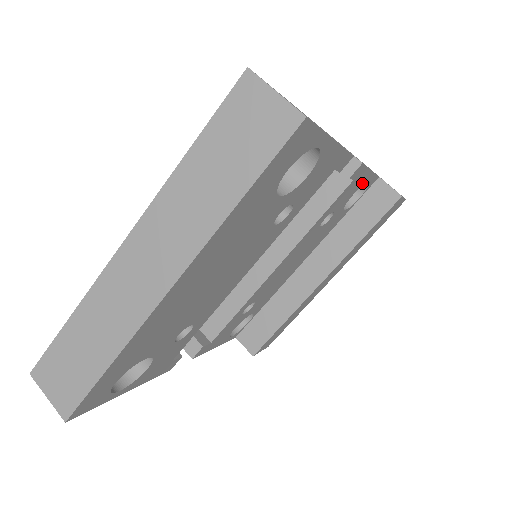
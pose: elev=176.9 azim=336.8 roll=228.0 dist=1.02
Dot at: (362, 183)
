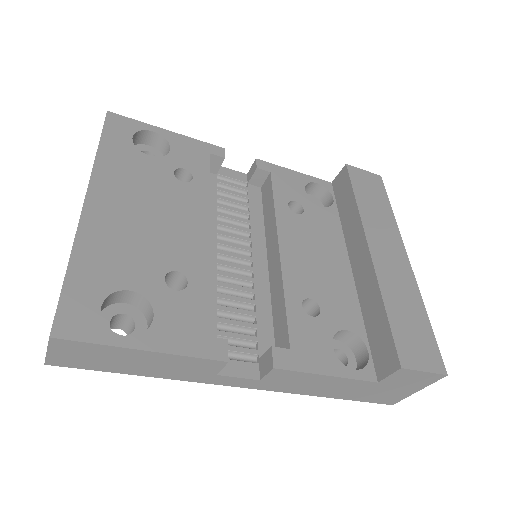
Dot at: (301, 181)
